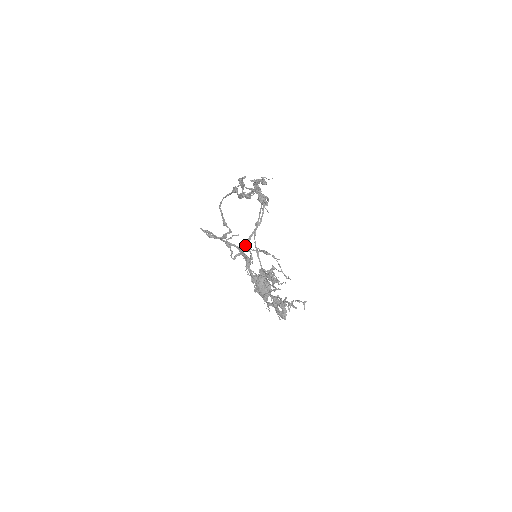
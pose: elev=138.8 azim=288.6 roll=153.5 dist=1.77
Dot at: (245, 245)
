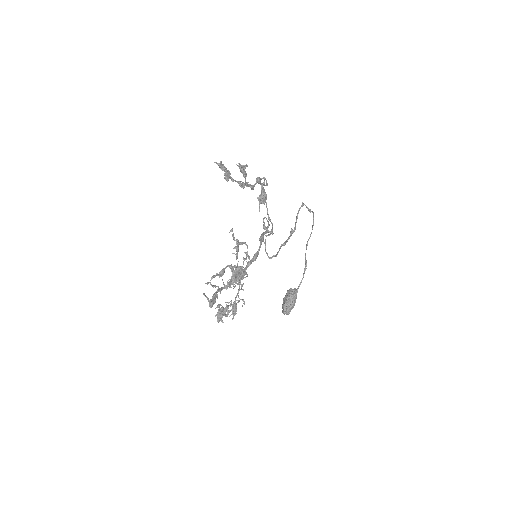
Dot at: (233, 235)
